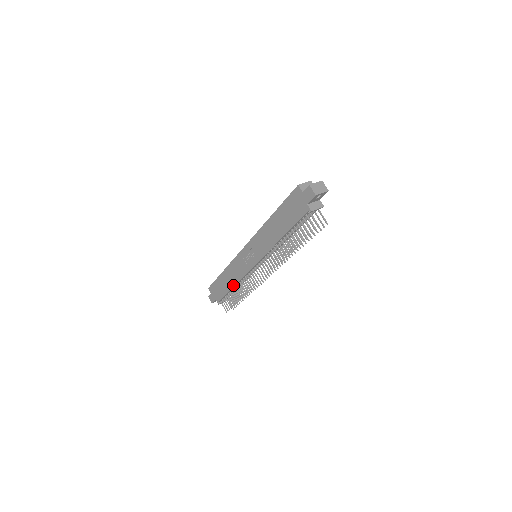
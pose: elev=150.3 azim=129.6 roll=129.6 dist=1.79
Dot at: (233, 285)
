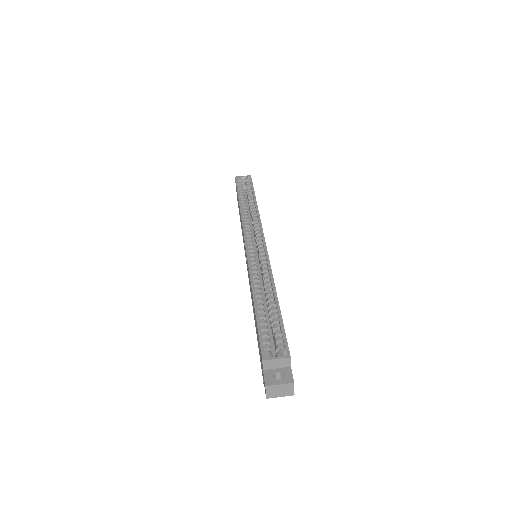
Dot at: occluded
